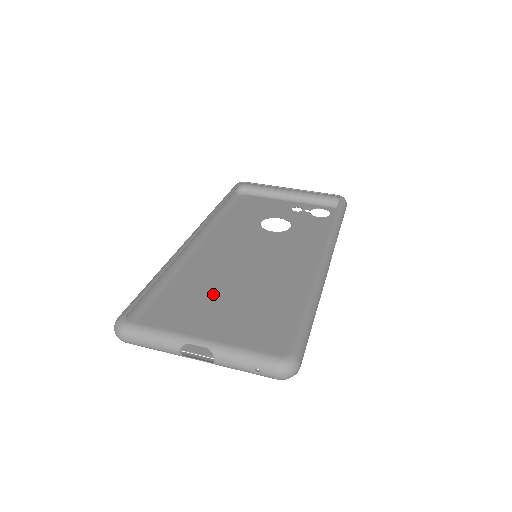
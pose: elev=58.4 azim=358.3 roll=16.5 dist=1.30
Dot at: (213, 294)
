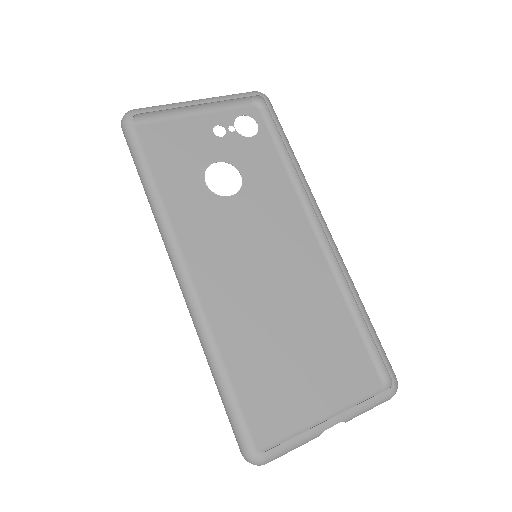
Dot at: (267, 341)
